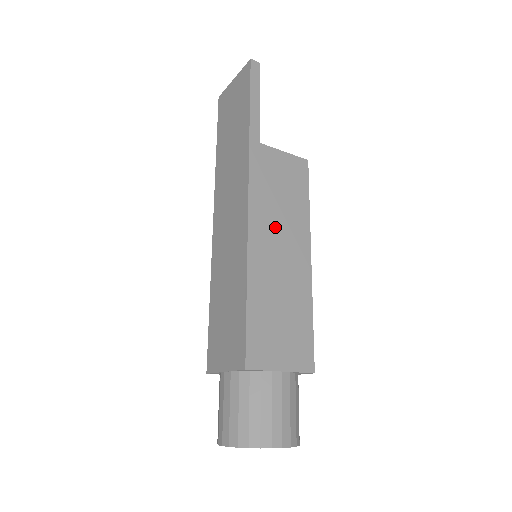
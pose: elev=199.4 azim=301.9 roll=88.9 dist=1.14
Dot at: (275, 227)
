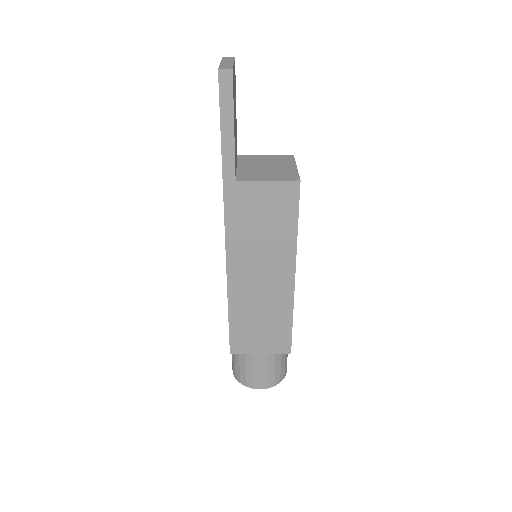
Dot at: (255, 259)
